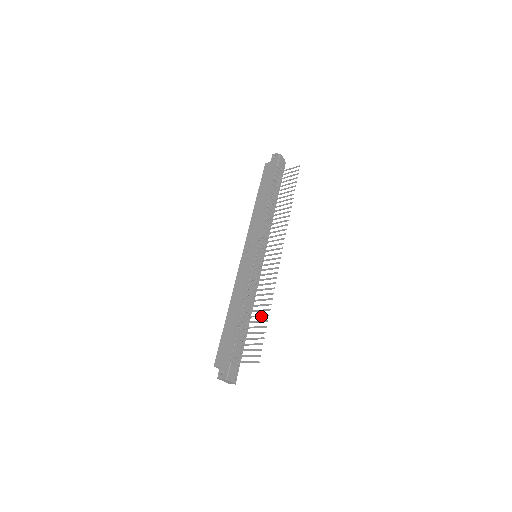
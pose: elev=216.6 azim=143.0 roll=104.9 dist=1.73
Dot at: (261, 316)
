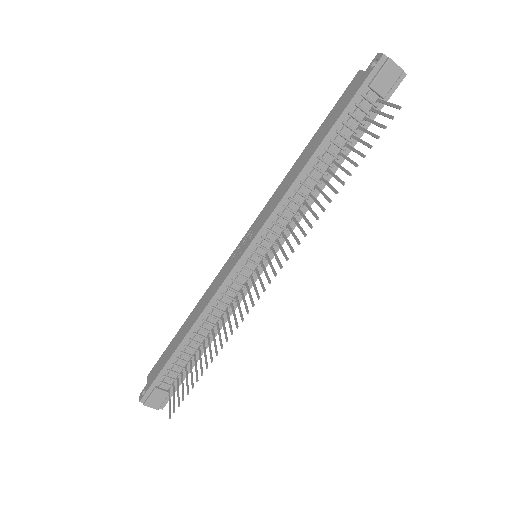
Dot at: (205, 359)
